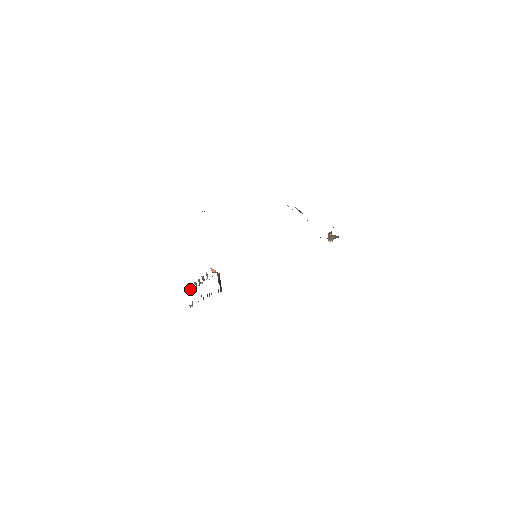
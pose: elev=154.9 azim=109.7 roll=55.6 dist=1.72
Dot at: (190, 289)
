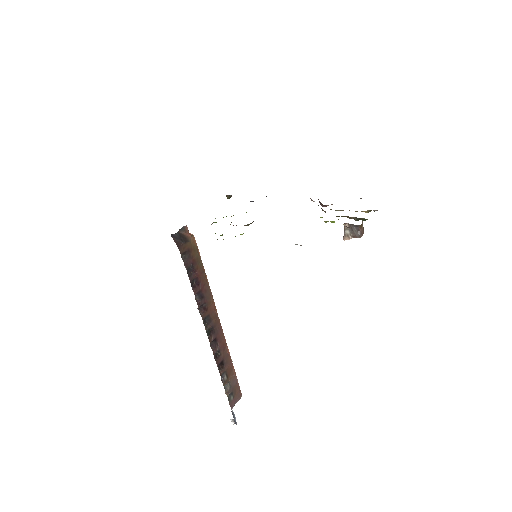
Dot at: occluded
